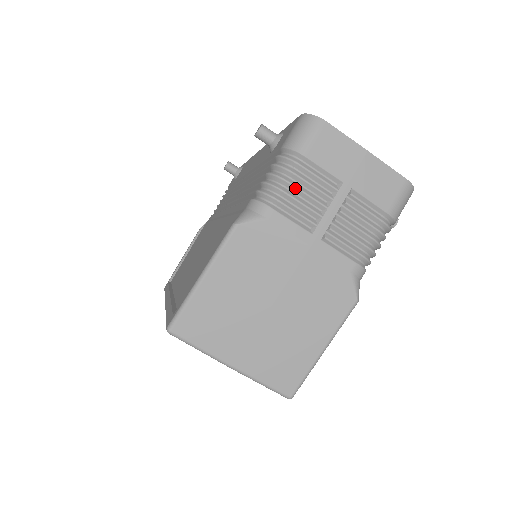
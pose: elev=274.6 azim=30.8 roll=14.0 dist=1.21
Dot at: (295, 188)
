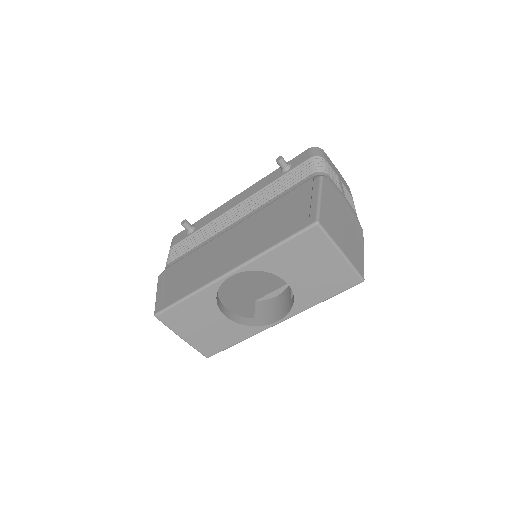
Dot at: (329, 171)
